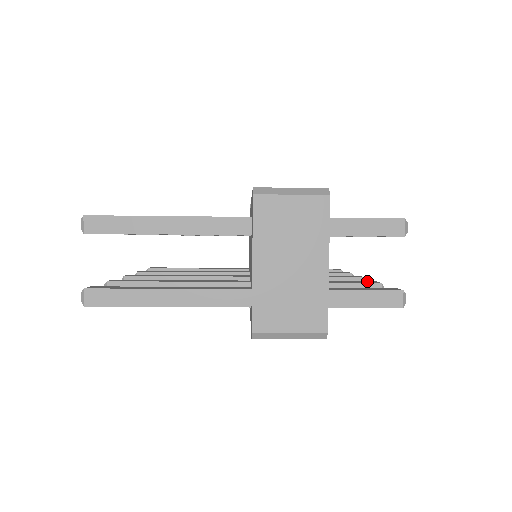
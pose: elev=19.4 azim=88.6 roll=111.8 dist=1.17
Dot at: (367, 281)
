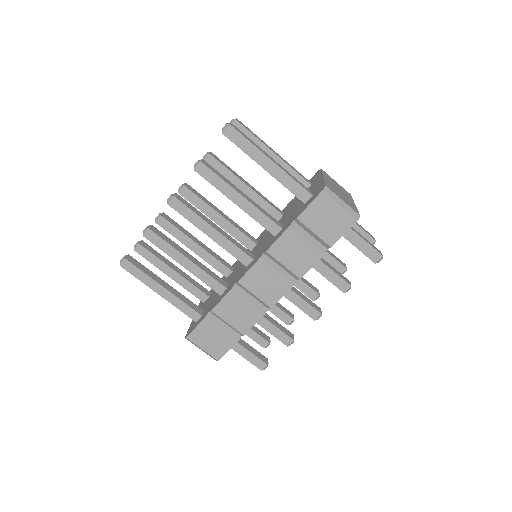
Dot at: occluded
